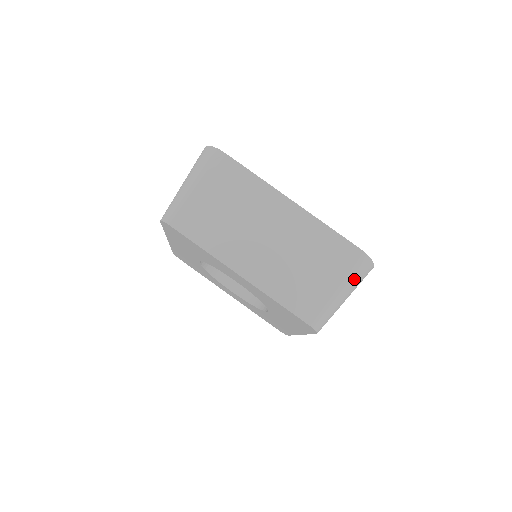
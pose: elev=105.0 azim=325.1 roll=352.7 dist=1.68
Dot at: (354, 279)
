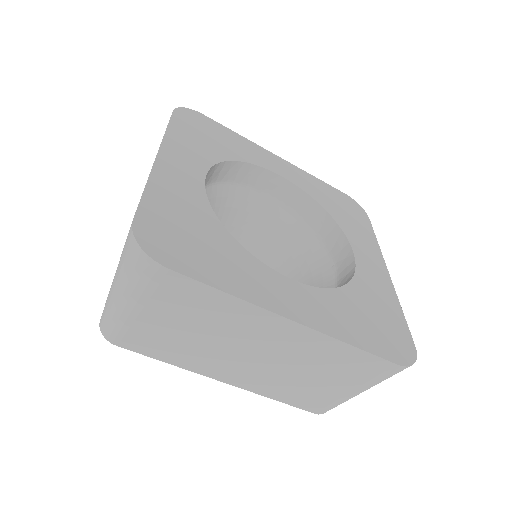
Dot at: occluded
